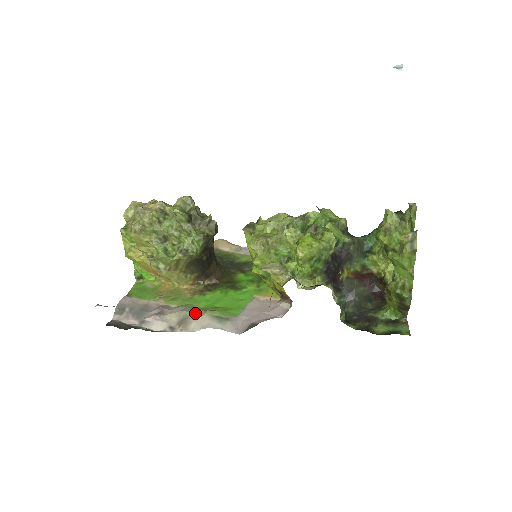
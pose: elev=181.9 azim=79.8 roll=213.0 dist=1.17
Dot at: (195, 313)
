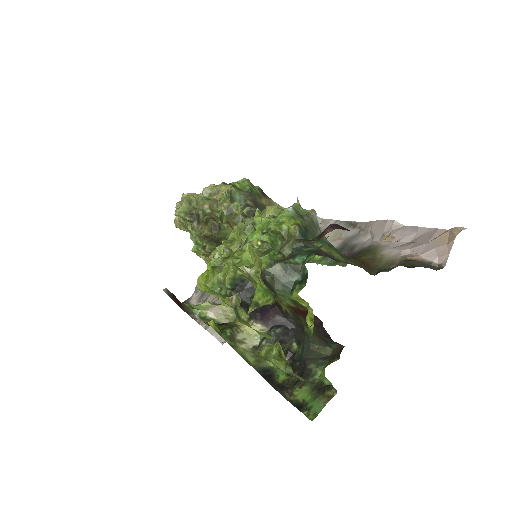
Dot at: occluded
